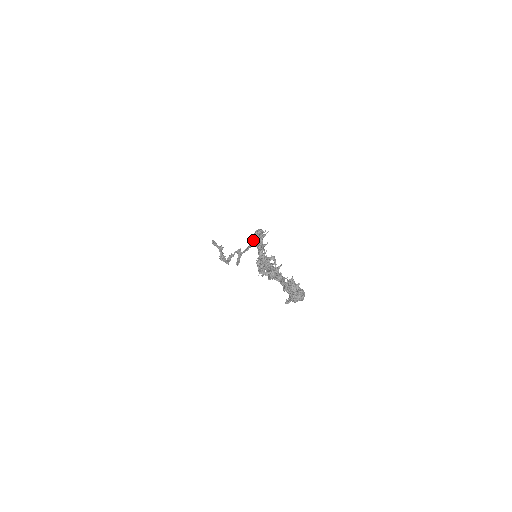
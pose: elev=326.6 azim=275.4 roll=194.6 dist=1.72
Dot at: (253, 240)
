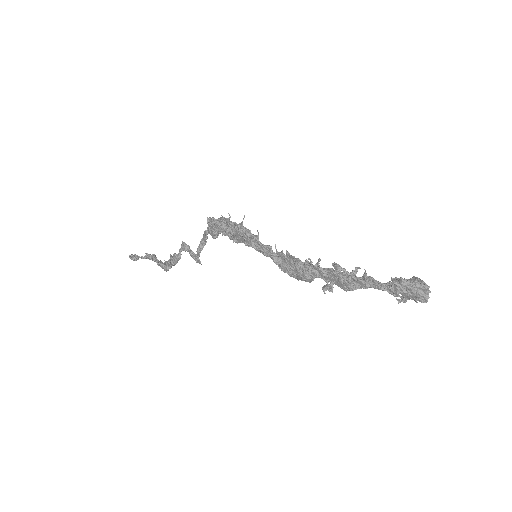
Dot at: (217, 234)
